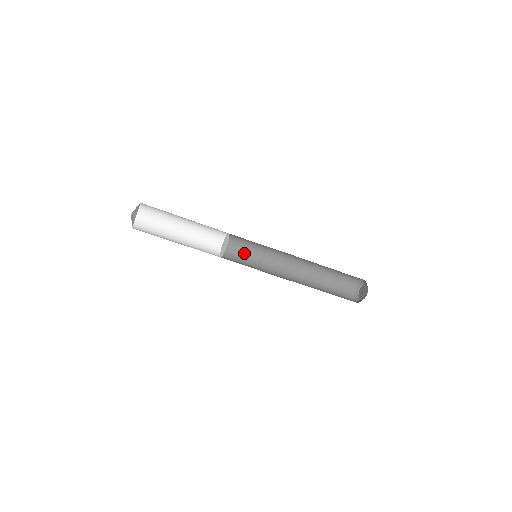
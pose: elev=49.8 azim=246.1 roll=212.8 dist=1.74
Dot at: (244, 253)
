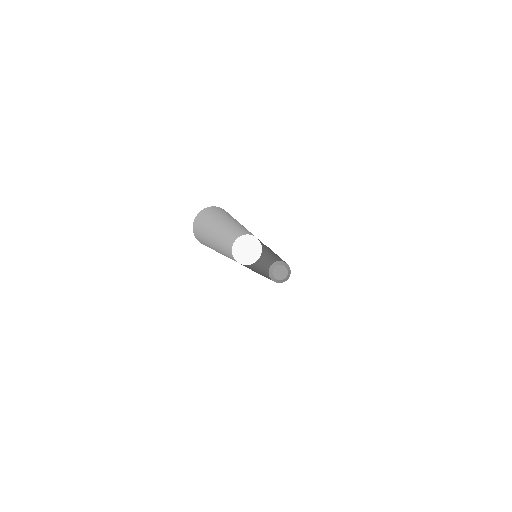
Dot at: occluded
